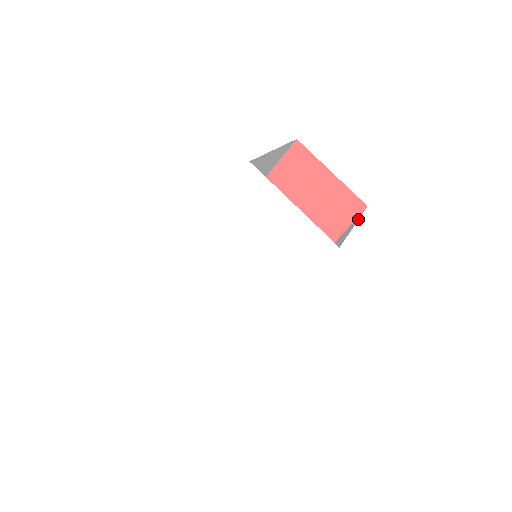
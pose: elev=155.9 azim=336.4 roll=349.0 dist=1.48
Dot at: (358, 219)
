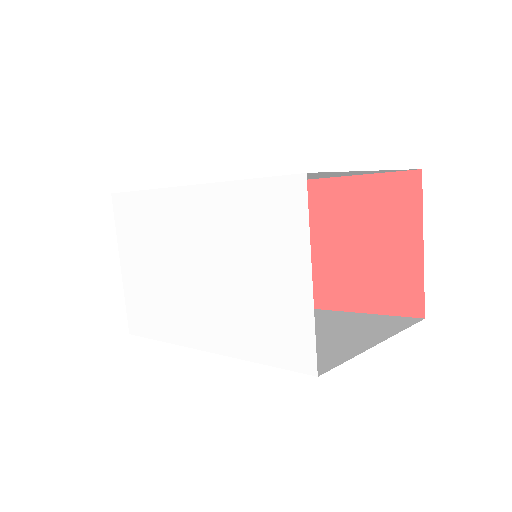
Dot at: (393, 334)
